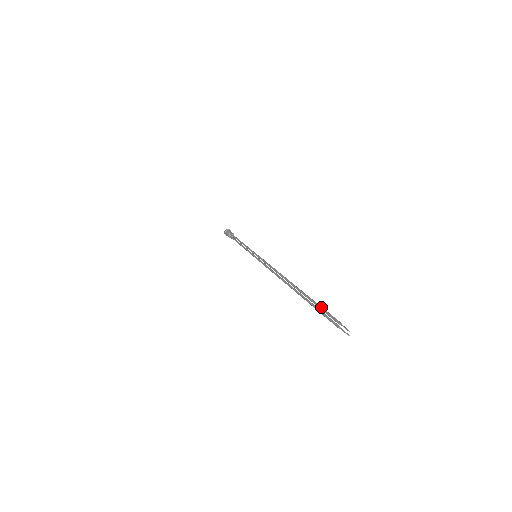
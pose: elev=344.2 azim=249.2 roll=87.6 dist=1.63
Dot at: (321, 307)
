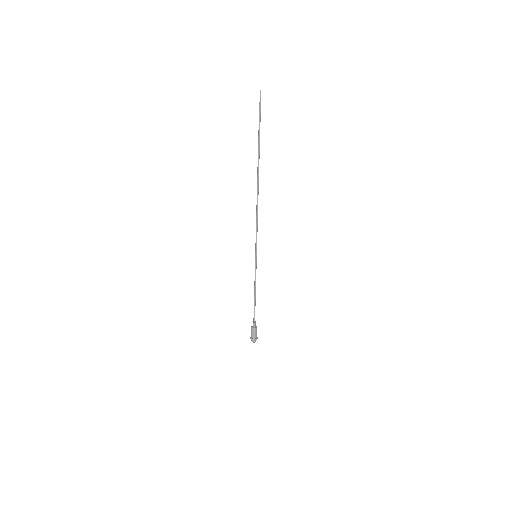
Dot at: (259, 129)
